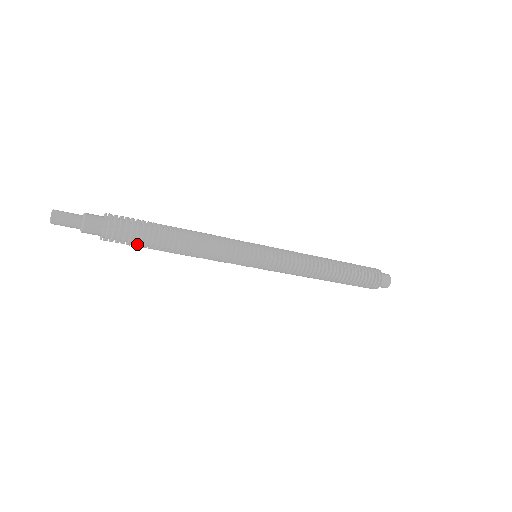
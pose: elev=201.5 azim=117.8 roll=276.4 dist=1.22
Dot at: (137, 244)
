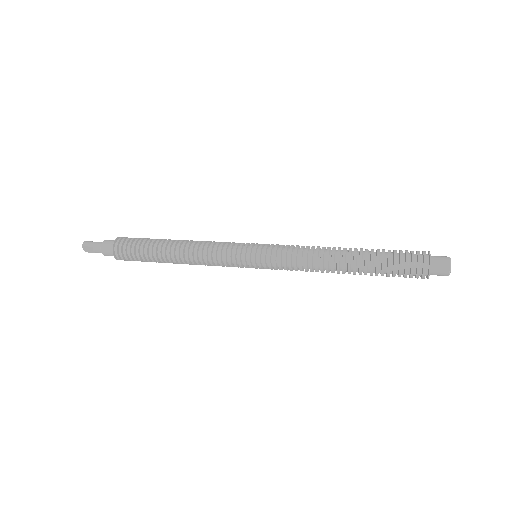
Dot at: occluded
